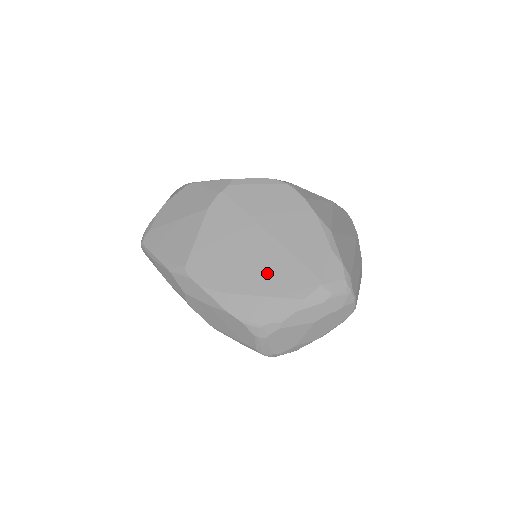
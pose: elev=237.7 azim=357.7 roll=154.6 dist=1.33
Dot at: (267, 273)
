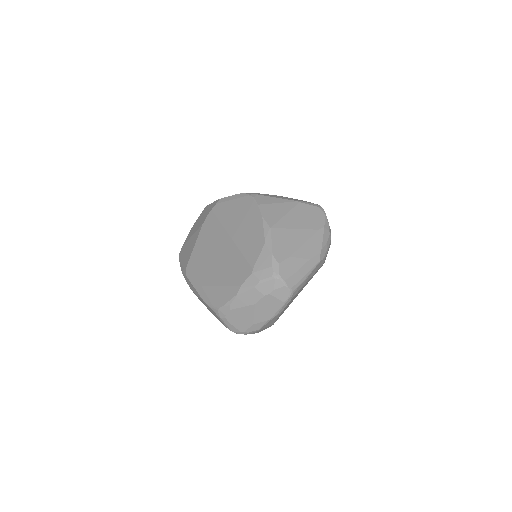
Dot at: (224, 268)
